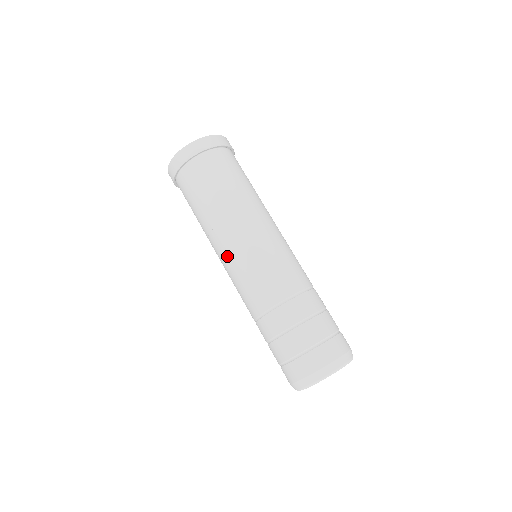
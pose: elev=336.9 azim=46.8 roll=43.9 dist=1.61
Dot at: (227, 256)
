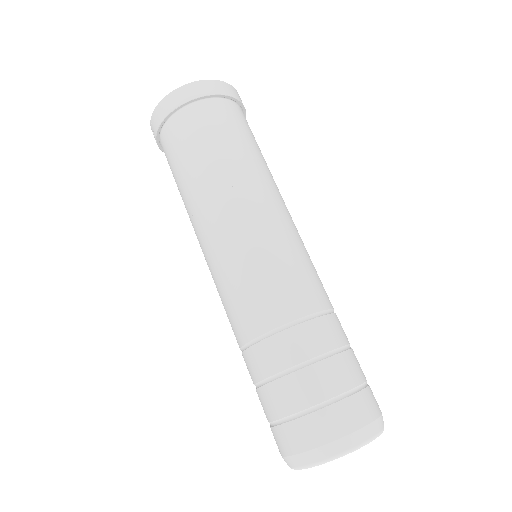
Dot at: (207, 255)
